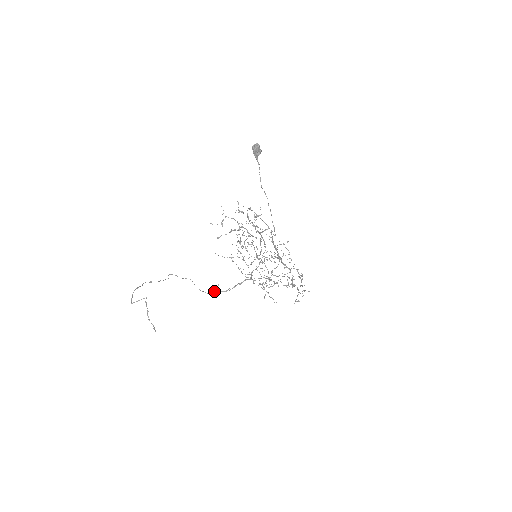
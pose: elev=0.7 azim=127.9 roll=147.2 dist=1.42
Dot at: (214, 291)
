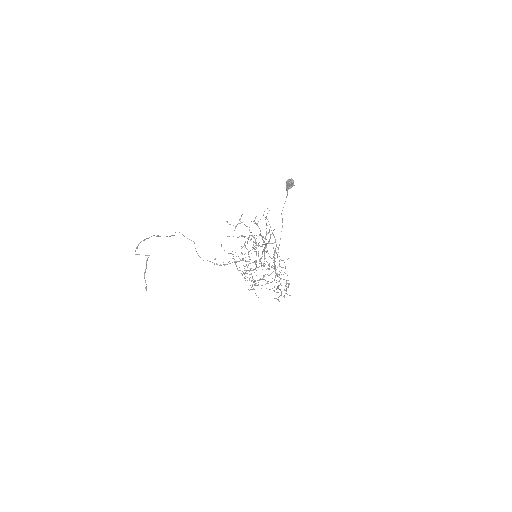
Dot at: occluded
